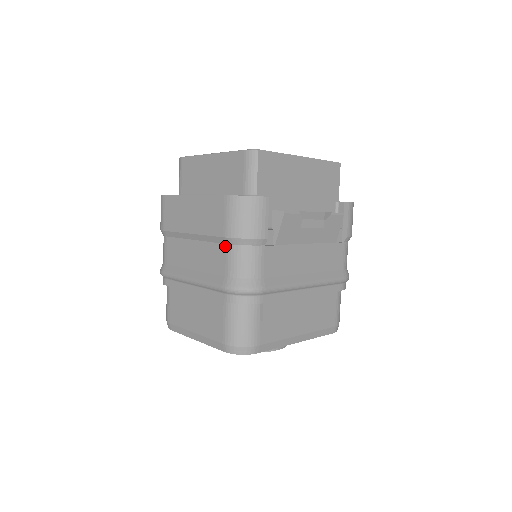
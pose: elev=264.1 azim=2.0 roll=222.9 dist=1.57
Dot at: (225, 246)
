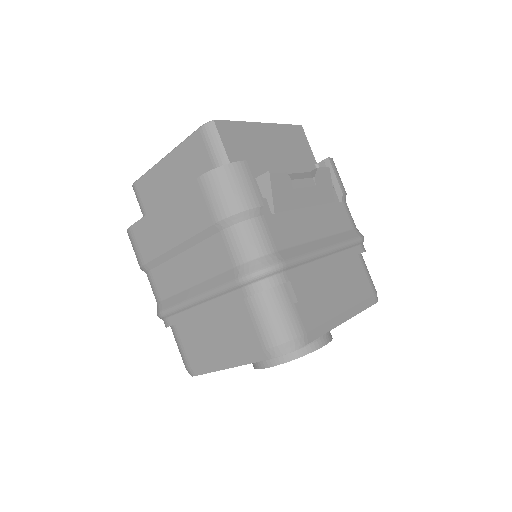
Dot at: (220, 234)
